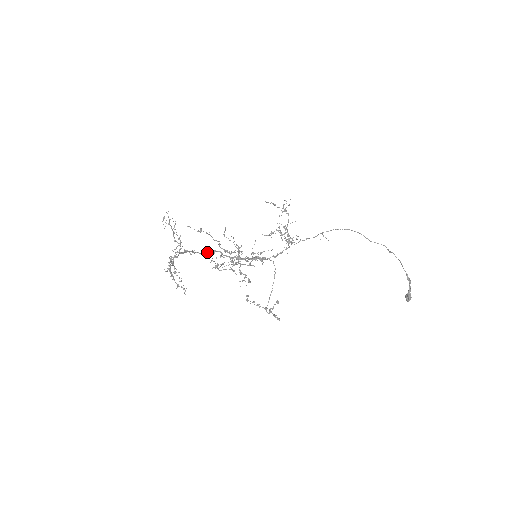
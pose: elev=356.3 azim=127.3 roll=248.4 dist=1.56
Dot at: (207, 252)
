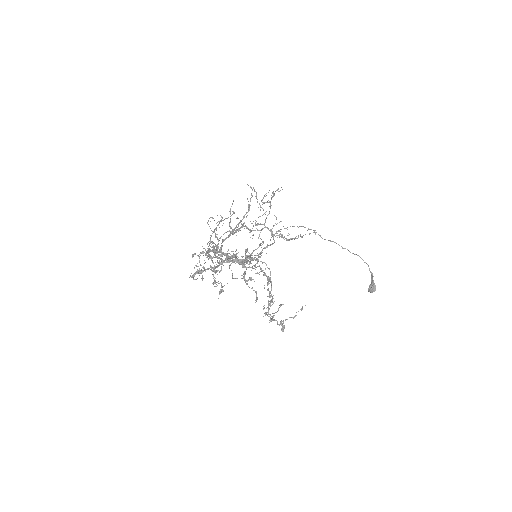
Dot at: occluded
